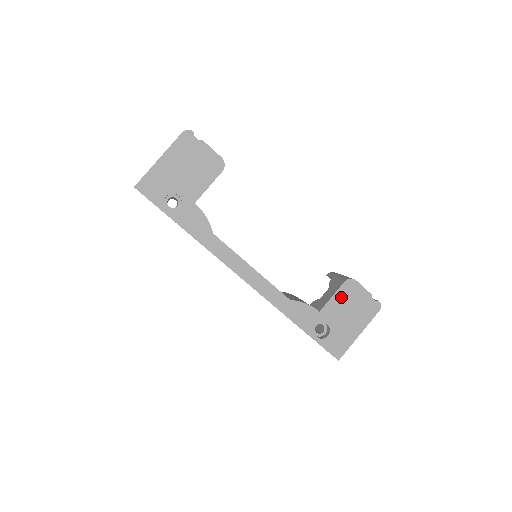
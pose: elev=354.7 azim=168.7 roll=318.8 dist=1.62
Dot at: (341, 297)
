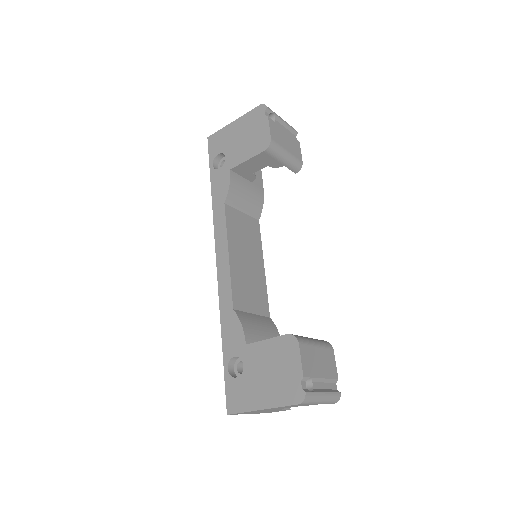
Dot at: (273, 348)
